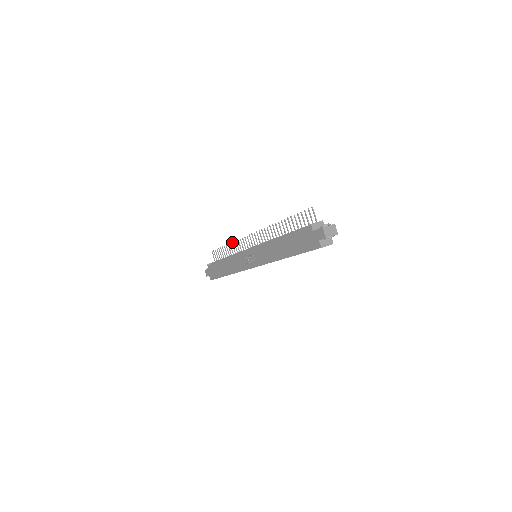
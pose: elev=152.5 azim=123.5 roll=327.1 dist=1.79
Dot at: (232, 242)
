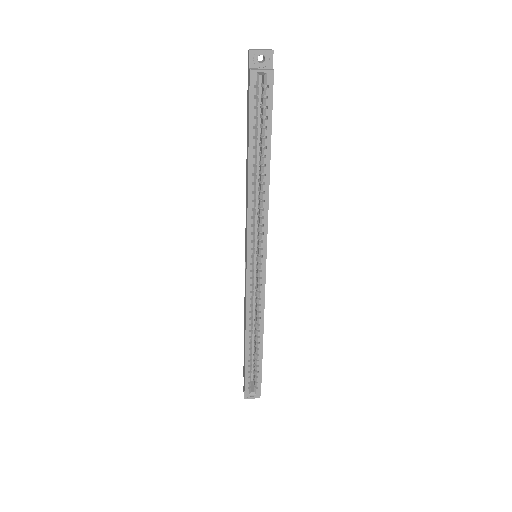
Dot at: occluded
